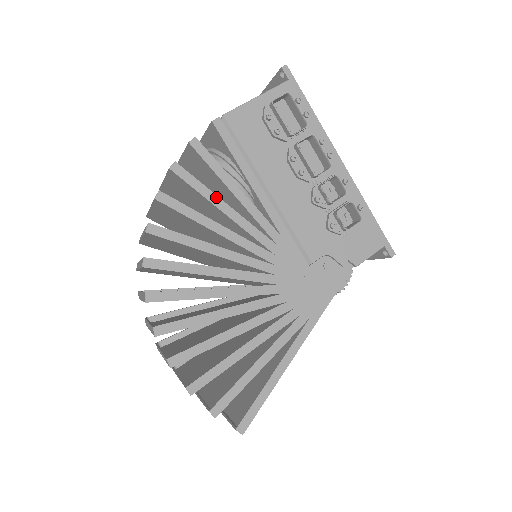
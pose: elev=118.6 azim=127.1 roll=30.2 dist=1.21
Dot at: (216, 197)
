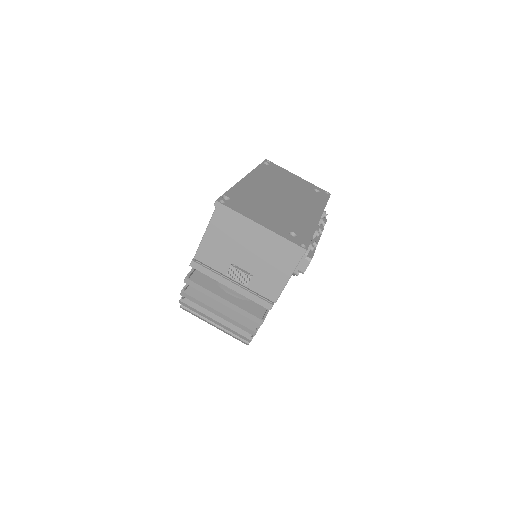
Dot at: occluded
